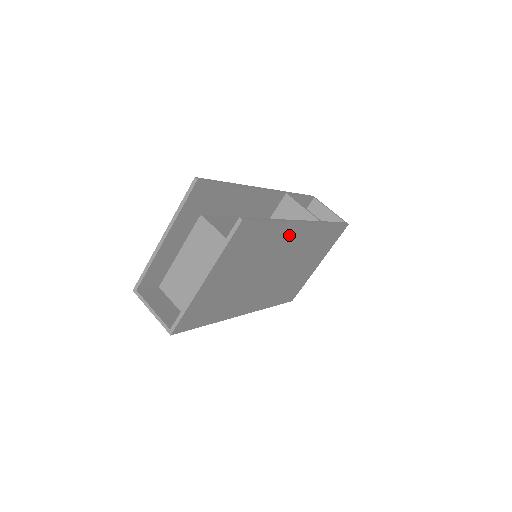
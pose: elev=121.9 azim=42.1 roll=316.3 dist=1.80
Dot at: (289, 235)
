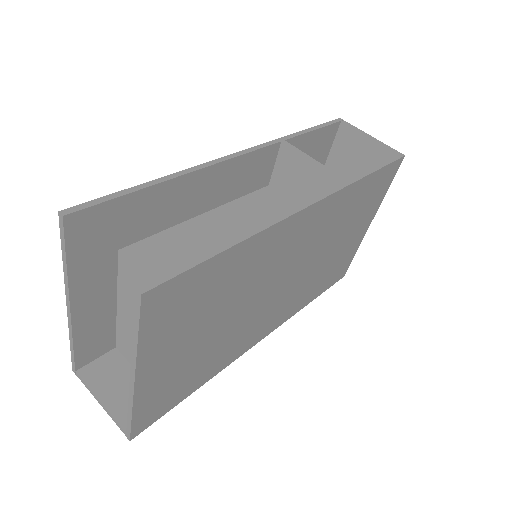
Dot at: (283, 237)
